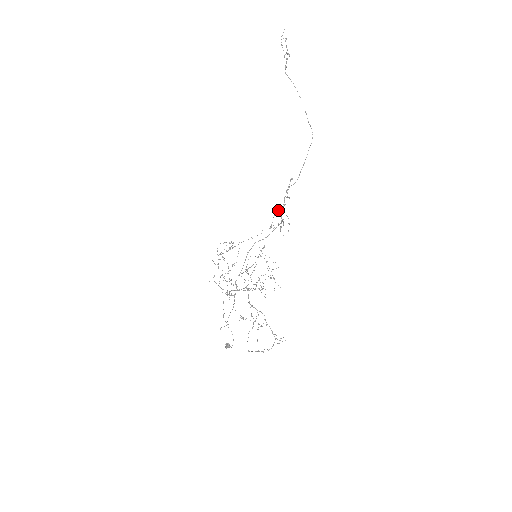
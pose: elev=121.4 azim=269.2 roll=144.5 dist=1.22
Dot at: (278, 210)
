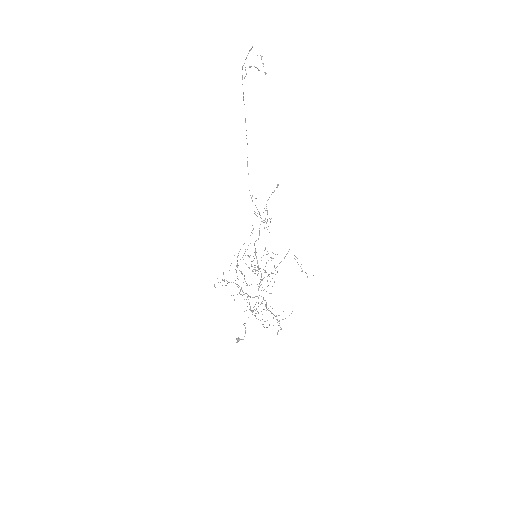
Dot at: occluded
